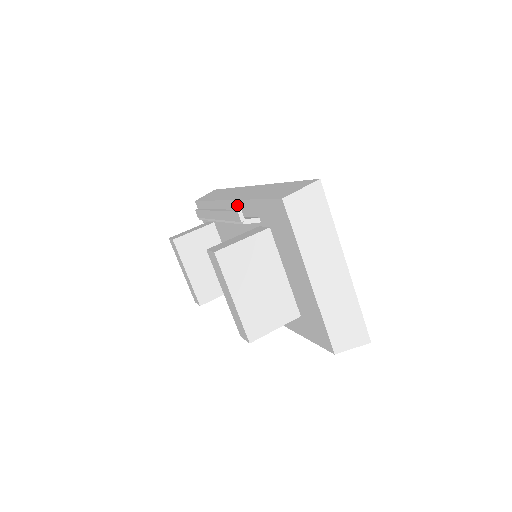
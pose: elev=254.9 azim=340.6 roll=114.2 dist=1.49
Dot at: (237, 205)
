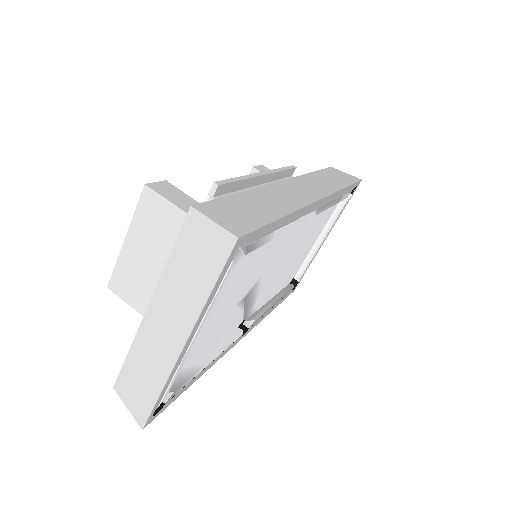
Dot at: occluded
